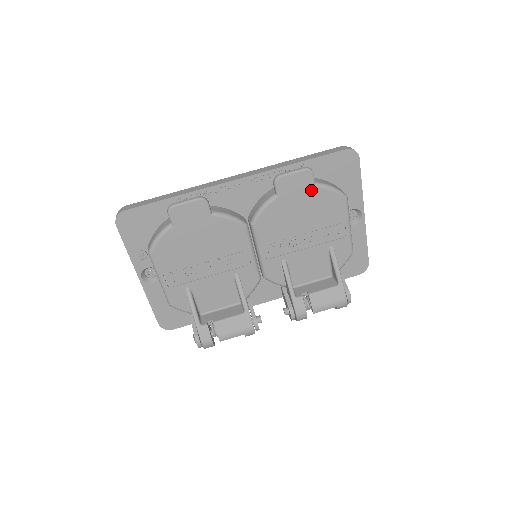
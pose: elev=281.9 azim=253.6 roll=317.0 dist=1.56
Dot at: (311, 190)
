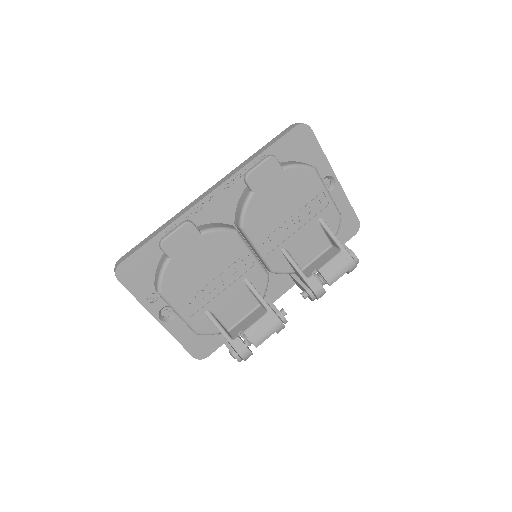
Dot at: (281, 174)
